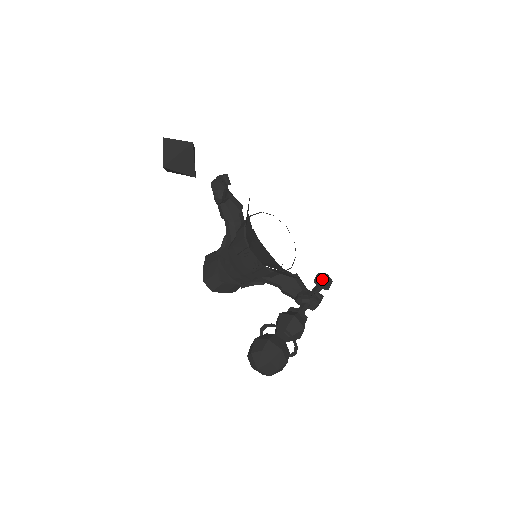
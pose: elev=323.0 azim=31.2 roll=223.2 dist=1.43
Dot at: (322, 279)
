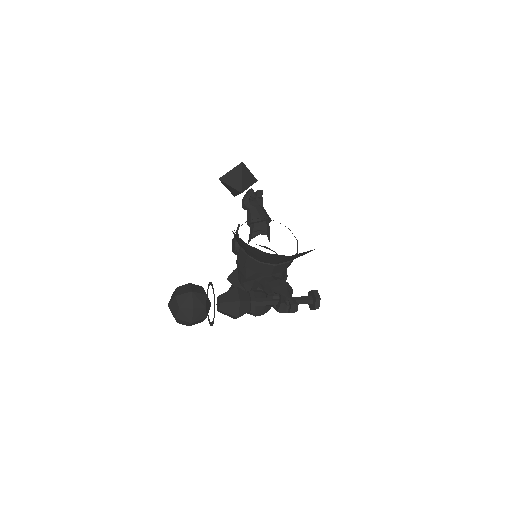
Dot at: (311, 295)
